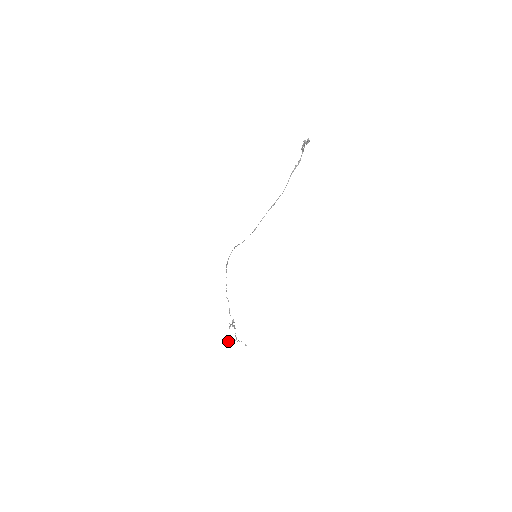
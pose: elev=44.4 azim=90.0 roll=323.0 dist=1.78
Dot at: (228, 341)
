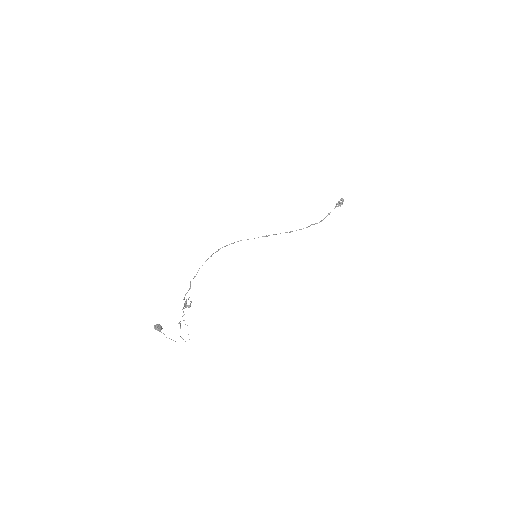
Dot at: (161, 327)
